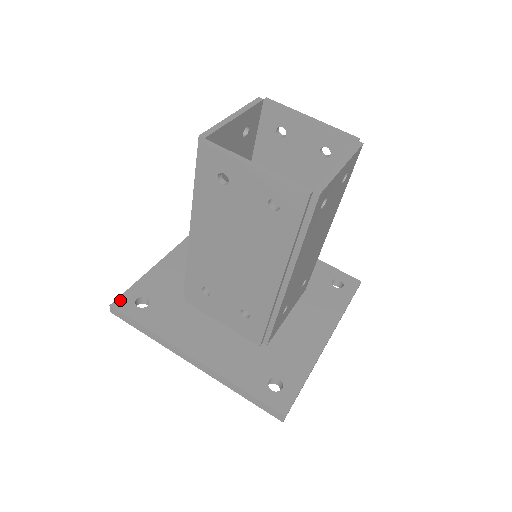
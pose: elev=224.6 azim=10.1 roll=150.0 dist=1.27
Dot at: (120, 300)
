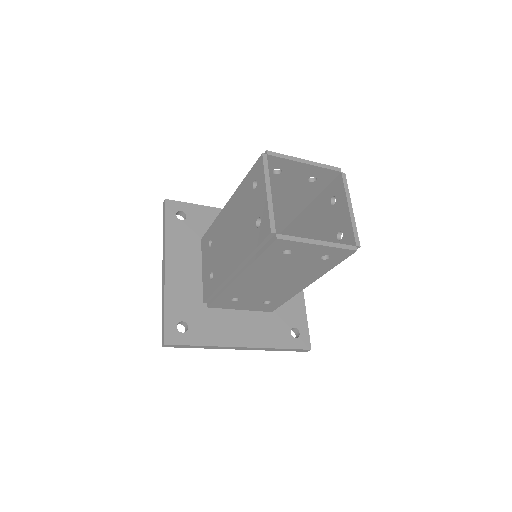
Dot at: (173, 202)
